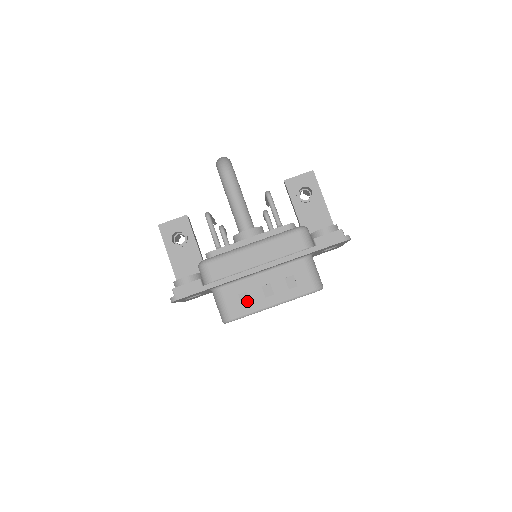
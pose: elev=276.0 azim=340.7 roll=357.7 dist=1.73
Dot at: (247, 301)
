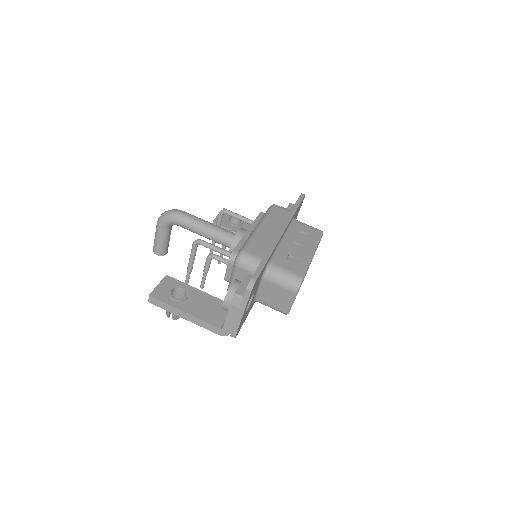
Dot at: (296, 260)
